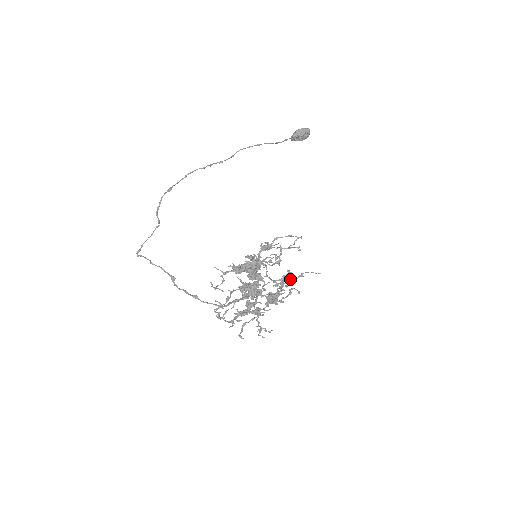
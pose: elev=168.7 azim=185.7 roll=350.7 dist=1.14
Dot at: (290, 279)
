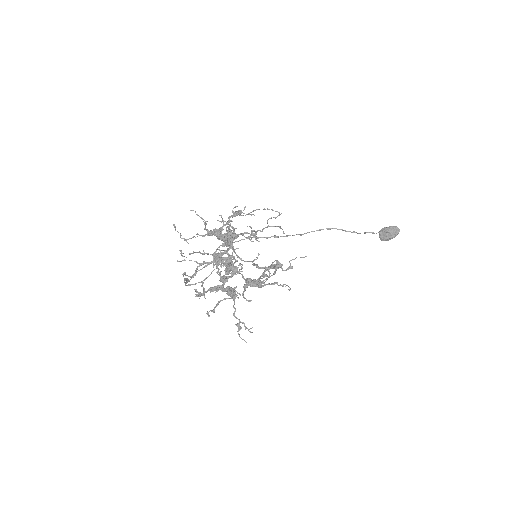
Dot at: (277, 268)
